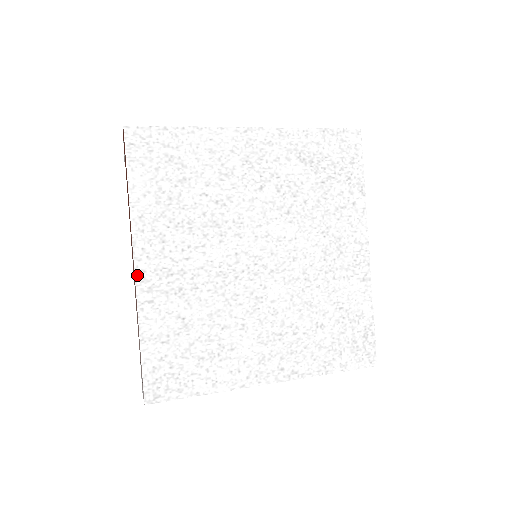
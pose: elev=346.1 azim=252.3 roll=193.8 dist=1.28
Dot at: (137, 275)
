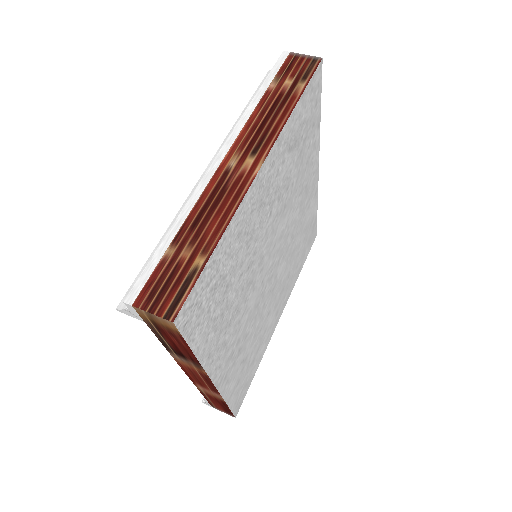
Dot at: (217, 385)
